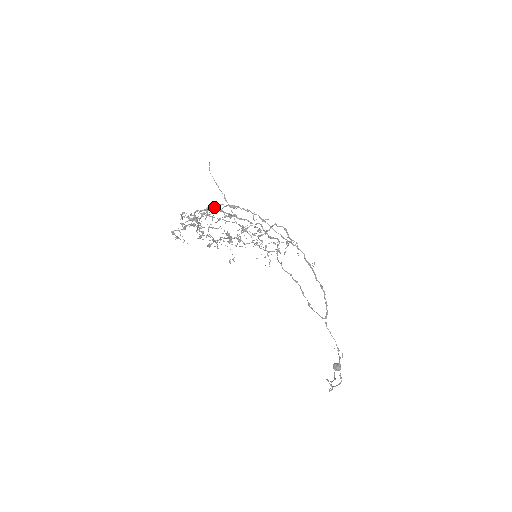
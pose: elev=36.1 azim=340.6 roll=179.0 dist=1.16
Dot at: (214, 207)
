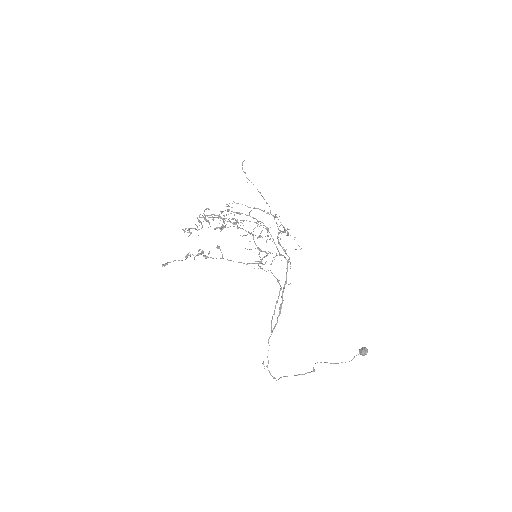
Dot at: occluded
